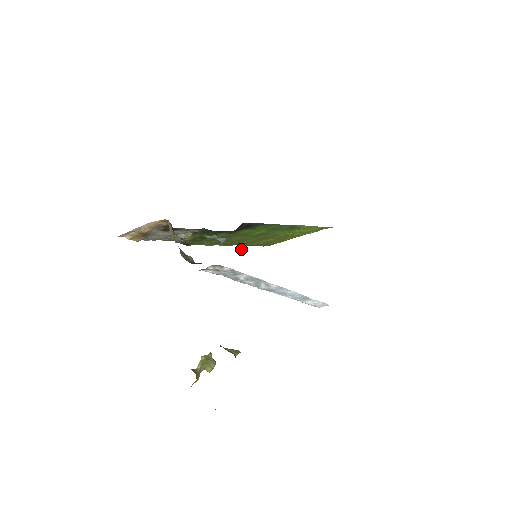
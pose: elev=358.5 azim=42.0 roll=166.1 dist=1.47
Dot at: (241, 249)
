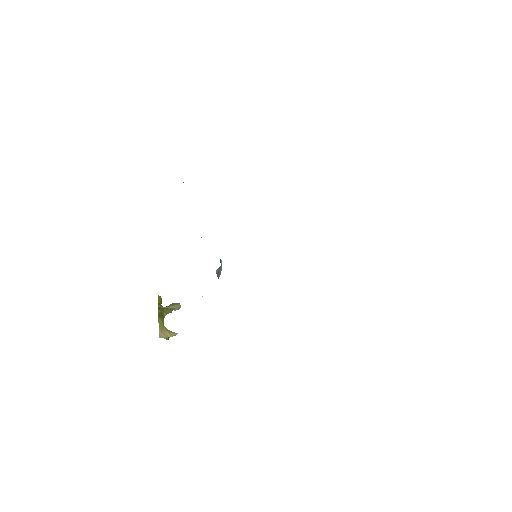
Dot at: (221, 270)
